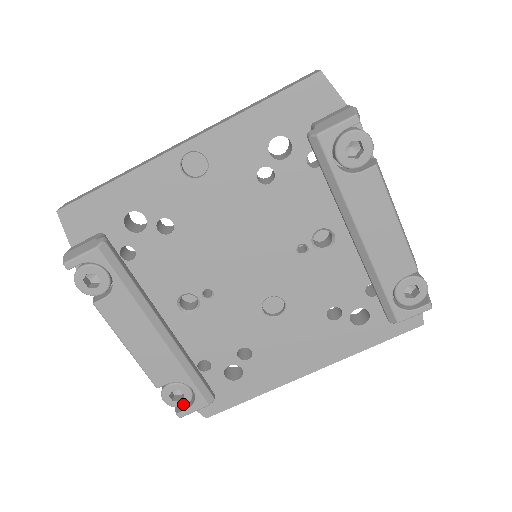
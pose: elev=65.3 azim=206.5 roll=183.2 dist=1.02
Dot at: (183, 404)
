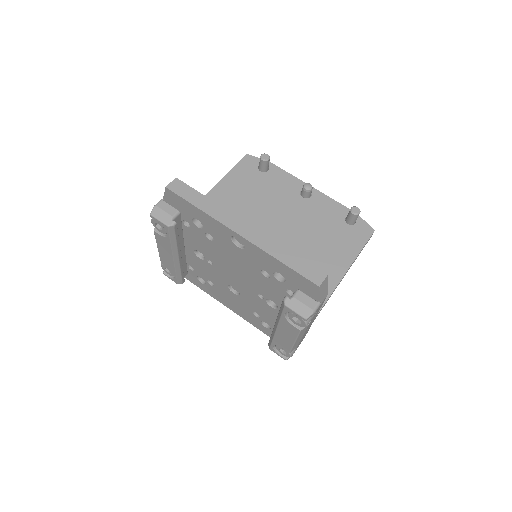
Dot at: (168, 274)
